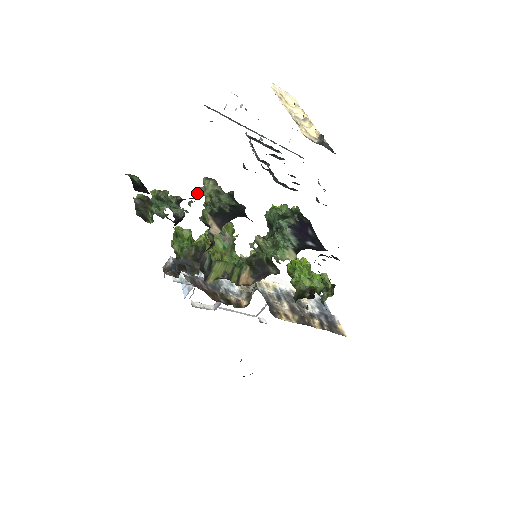
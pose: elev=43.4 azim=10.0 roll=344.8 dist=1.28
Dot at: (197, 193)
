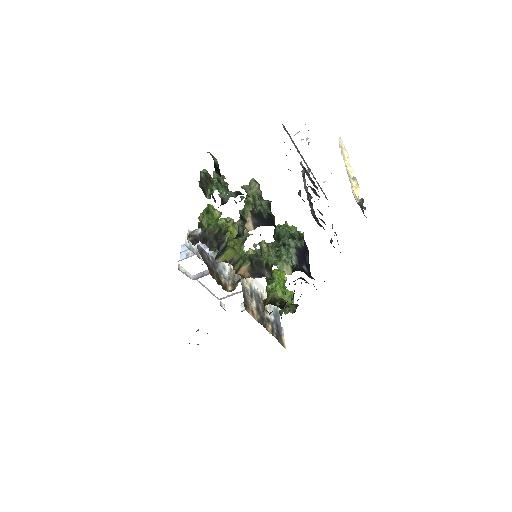
Dot at: (242, 188)
